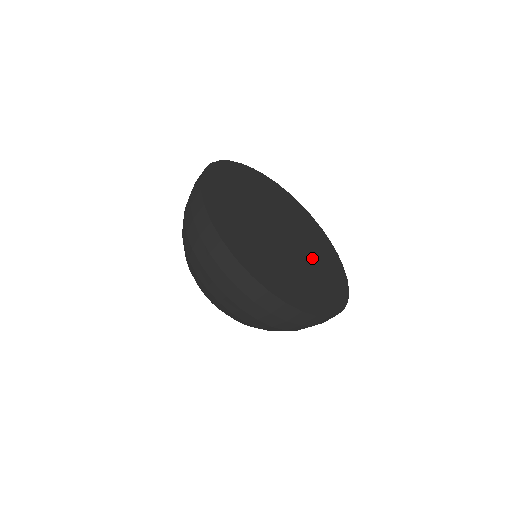
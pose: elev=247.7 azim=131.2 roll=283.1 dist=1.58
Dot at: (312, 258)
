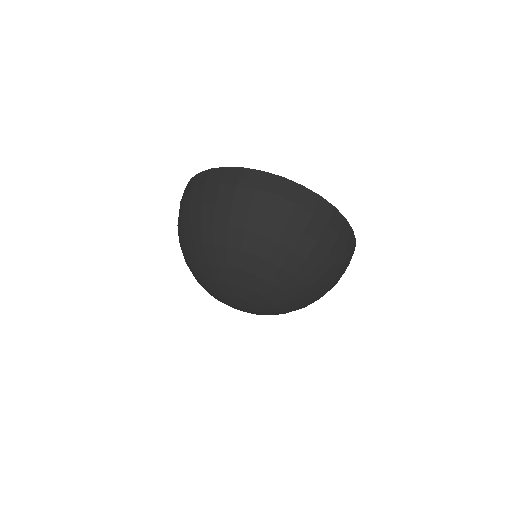
Dot at: occluded
